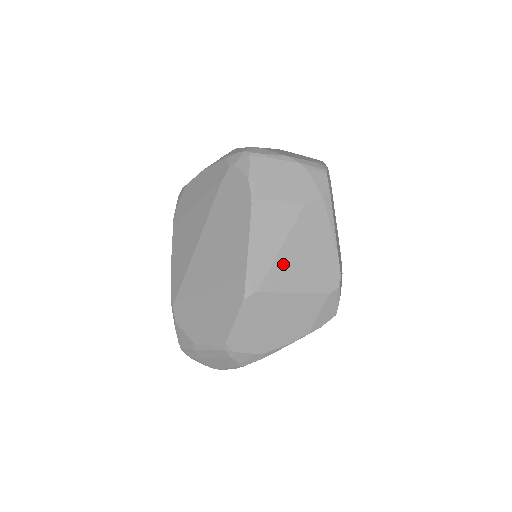
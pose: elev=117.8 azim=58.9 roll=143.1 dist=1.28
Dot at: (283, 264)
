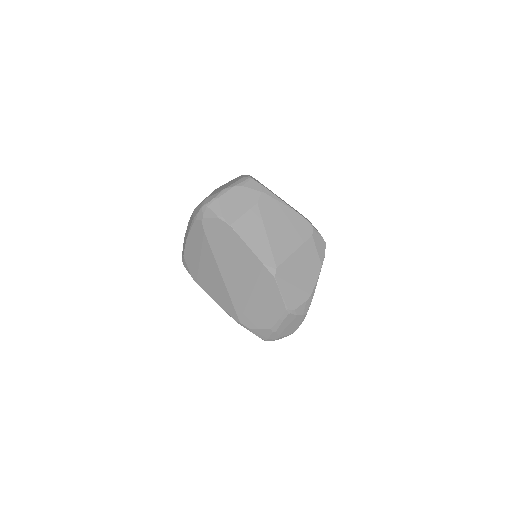
Dot at: (276, 242)
